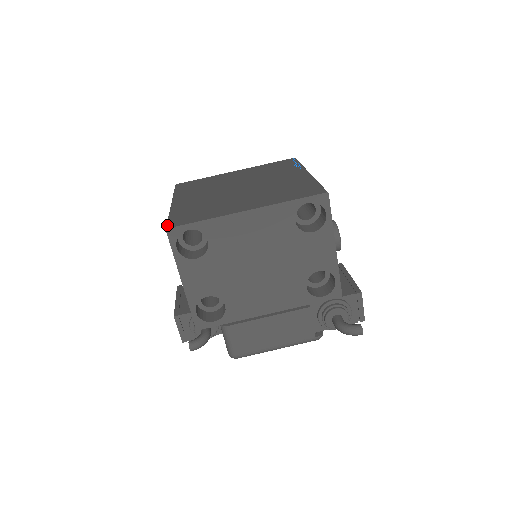
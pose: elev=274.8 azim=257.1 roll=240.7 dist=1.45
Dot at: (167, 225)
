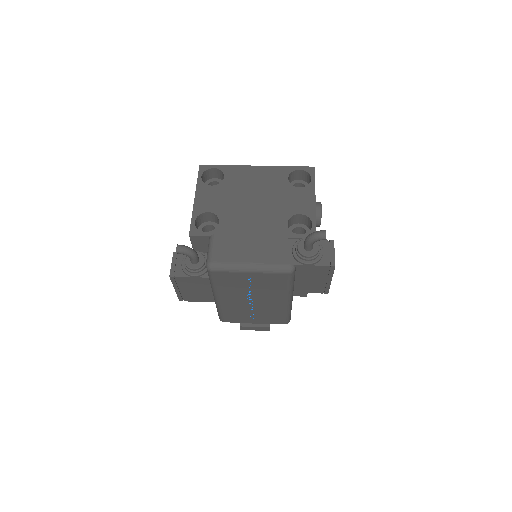
Dot at: occluded
